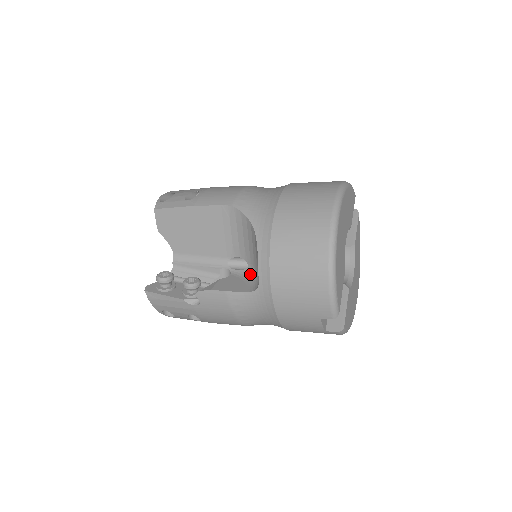
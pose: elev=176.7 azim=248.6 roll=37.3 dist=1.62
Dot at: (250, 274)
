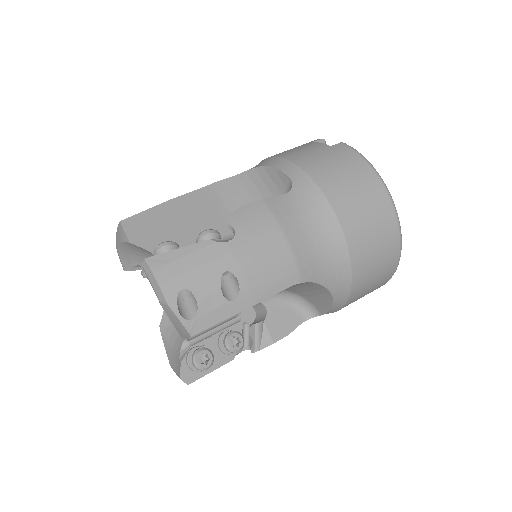
Dot at: (288, 298)
